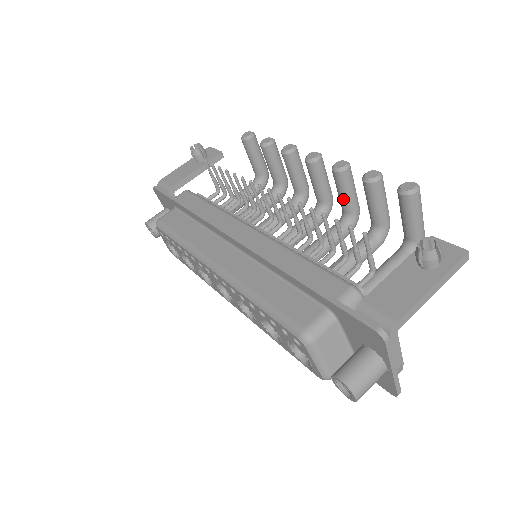
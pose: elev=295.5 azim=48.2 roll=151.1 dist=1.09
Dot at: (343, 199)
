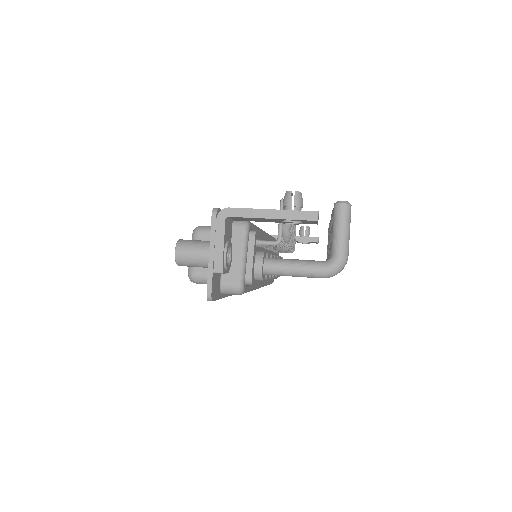
Dot at: (330, 241)
